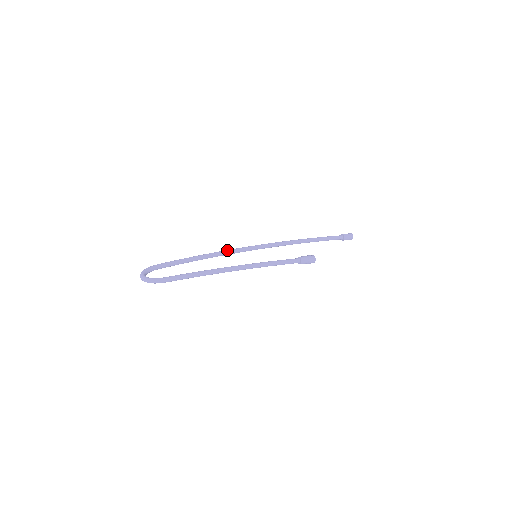
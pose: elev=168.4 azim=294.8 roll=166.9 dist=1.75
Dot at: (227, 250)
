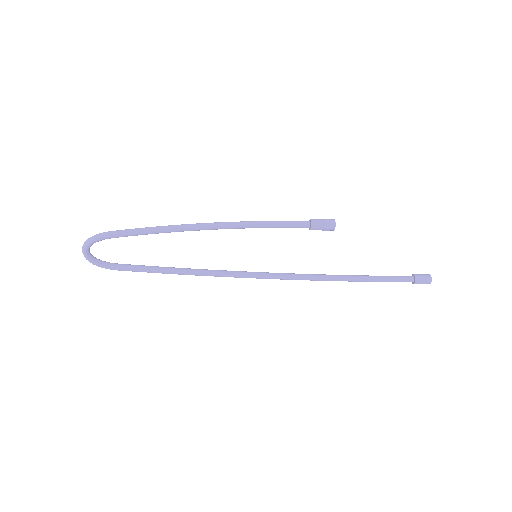
Dot at: (220, 271)
